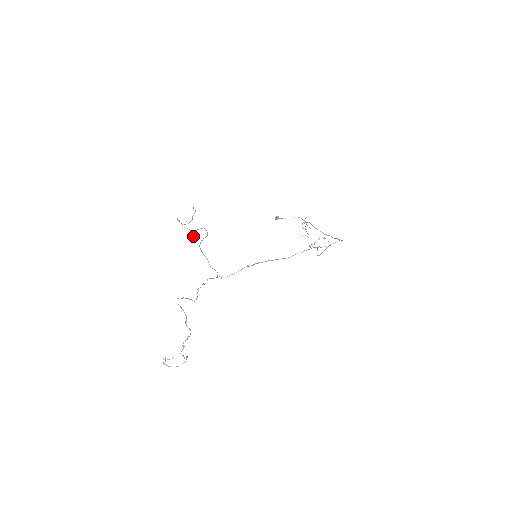
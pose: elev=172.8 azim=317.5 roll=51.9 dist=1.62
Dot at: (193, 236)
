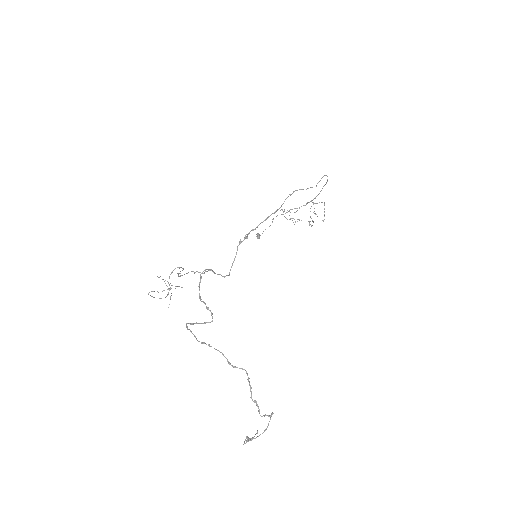
Dot at: (171, 285)
